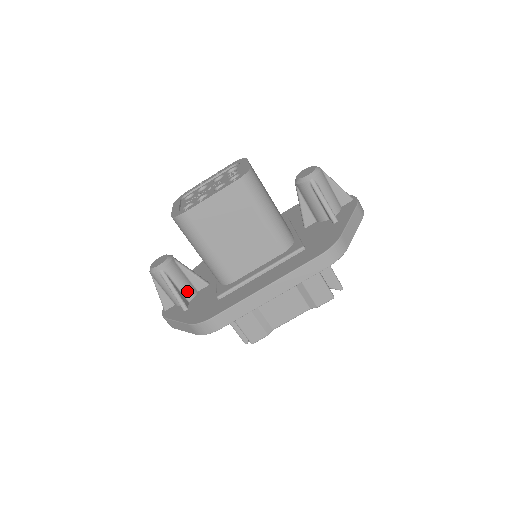
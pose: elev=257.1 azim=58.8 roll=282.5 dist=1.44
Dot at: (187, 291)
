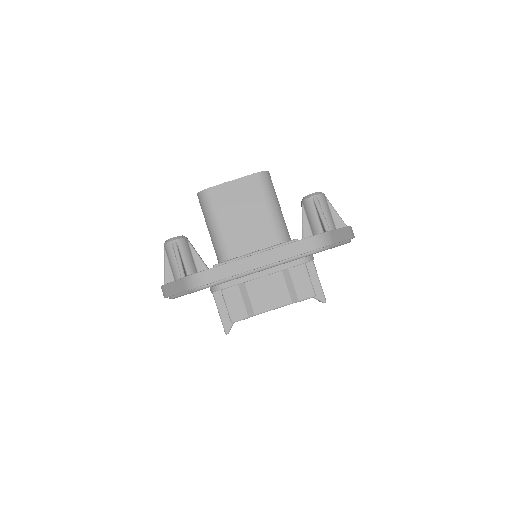
Dot at: (189, 267)
